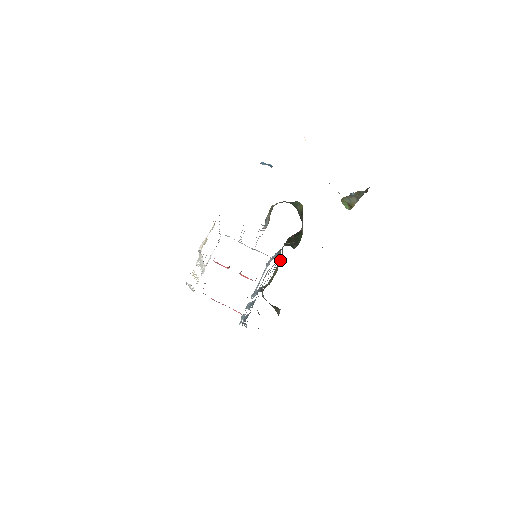
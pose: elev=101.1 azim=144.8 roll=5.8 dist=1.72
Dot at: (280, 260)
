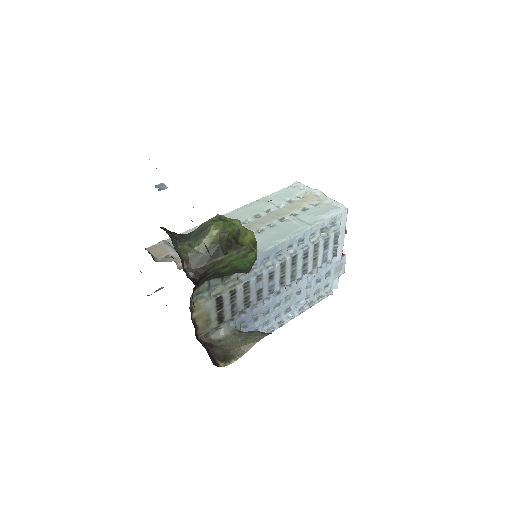
Dot at: (204, 309)
